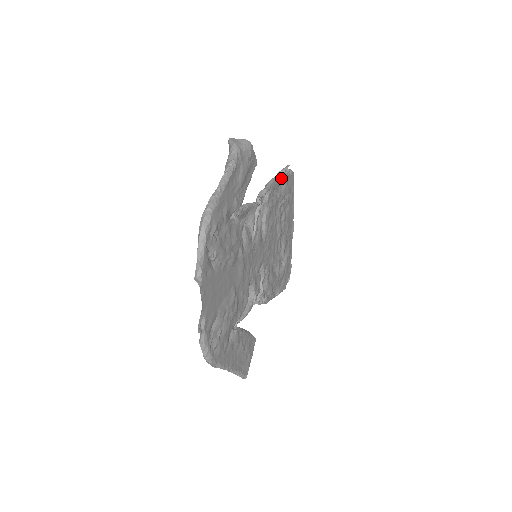
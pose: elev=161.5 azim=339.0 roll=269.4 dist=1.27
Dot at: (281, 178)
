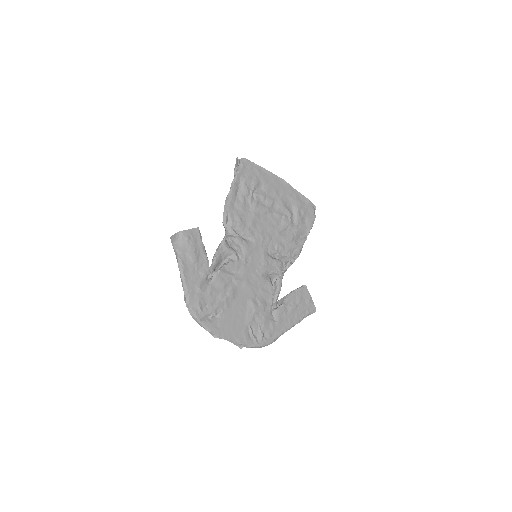
Dot at: (233, 188)
